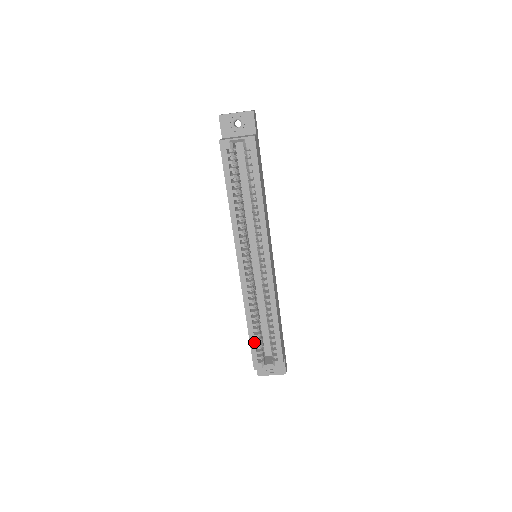
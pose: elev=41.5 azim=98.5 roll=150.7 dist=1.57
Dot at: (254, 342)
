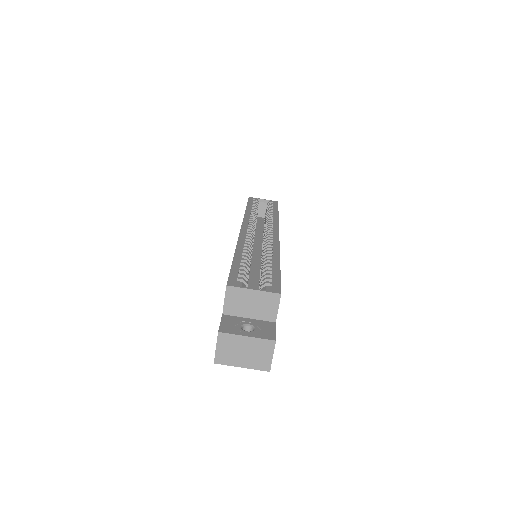
Dot at: (238, 266)
